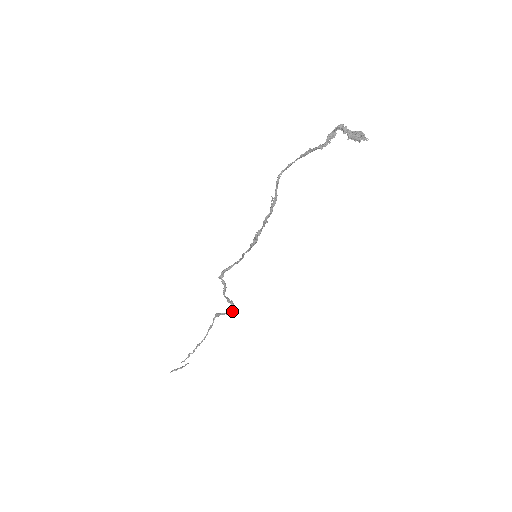
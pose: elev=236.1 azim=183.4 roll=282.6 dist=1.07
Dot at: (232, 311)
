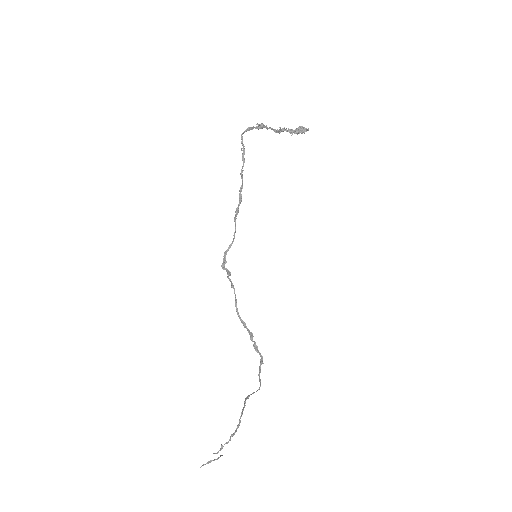
Dot at: (259, 371)
